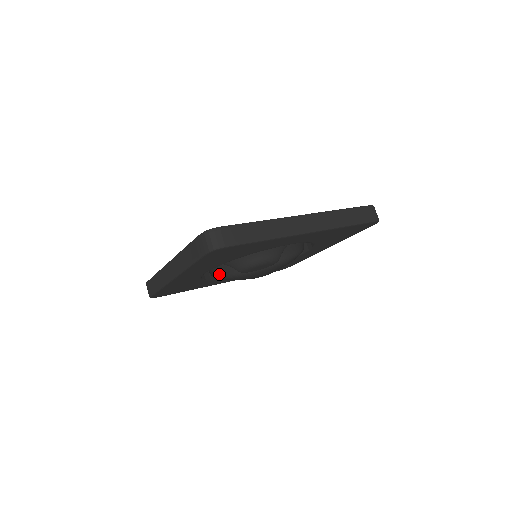
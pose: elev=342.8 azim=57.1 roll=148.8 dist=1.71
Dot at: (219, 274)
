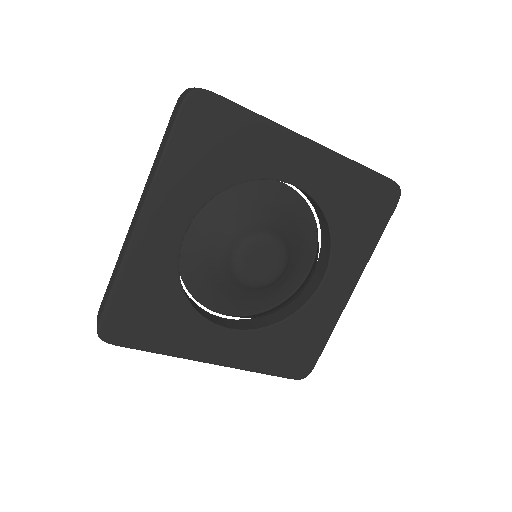
Dot at: occluded
